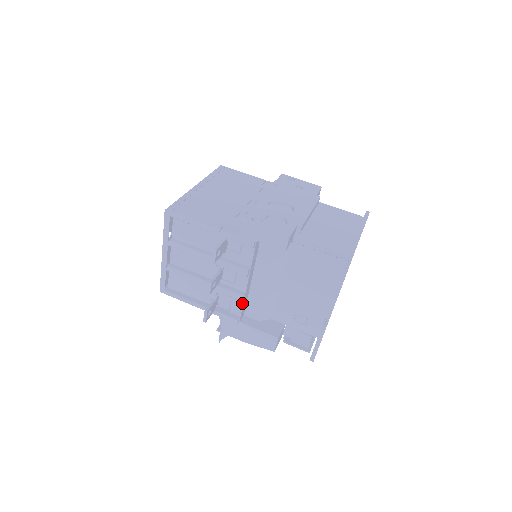
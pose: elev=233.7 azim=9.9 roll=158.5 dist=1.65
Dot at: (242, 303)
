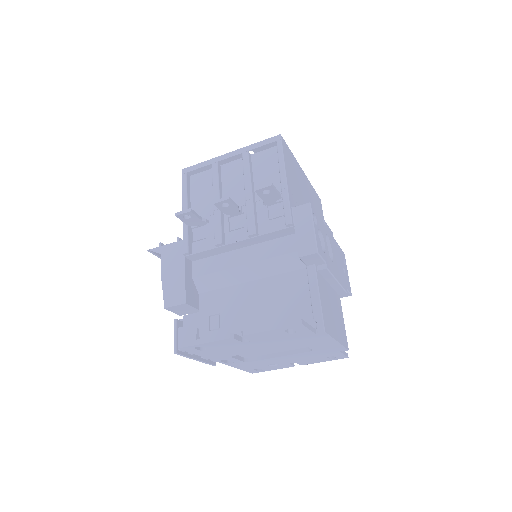
Dot at: (210, 249)
